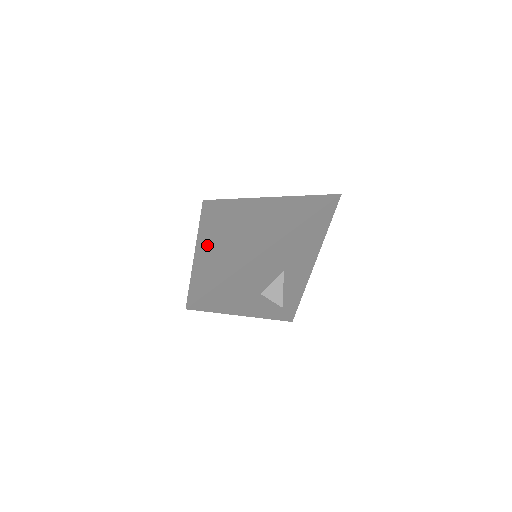
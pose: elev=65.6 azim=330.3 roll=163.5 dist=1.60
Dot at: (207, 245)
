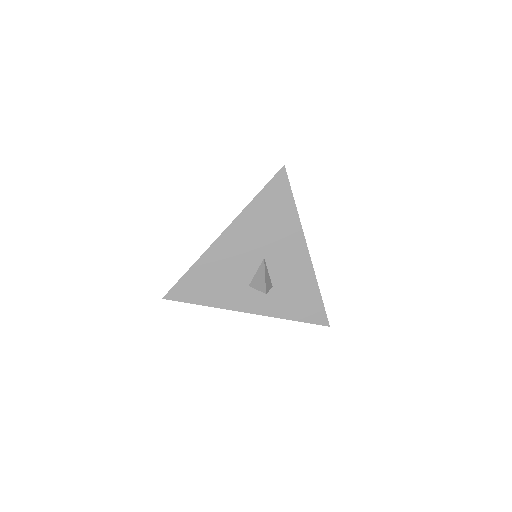
Dot at: occluded
